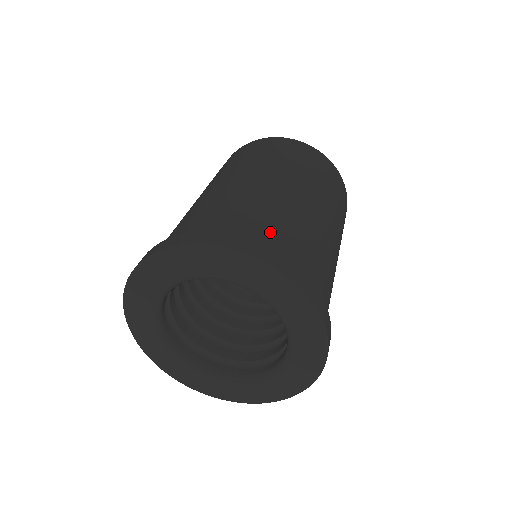
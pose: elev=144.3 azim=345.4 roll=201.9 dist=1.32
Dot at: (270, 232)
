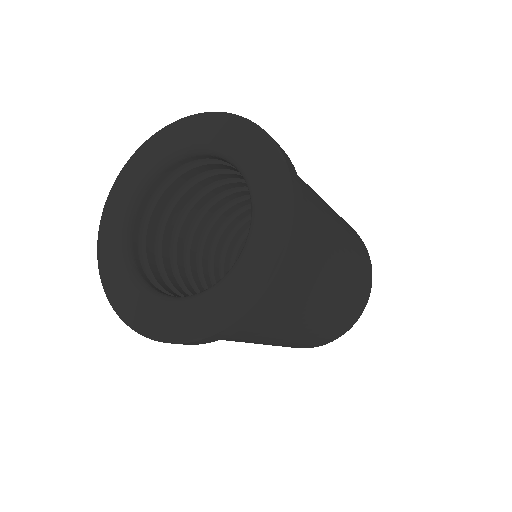
Dot at: occluded
